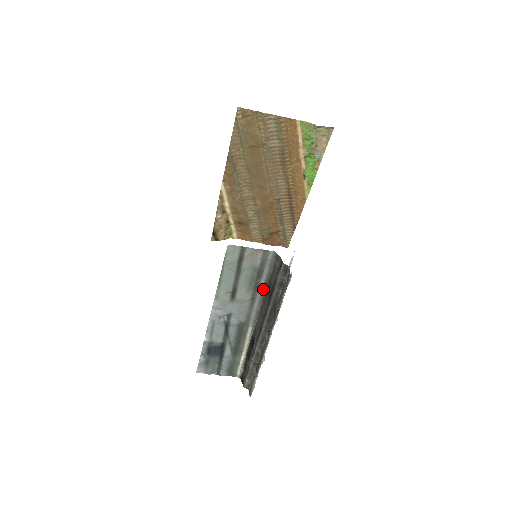
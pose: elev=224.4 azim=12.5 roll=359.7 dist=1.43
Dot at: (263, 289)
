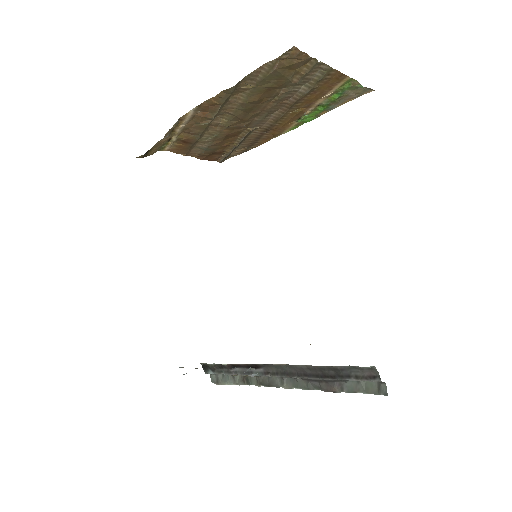
Dot at: occluded
